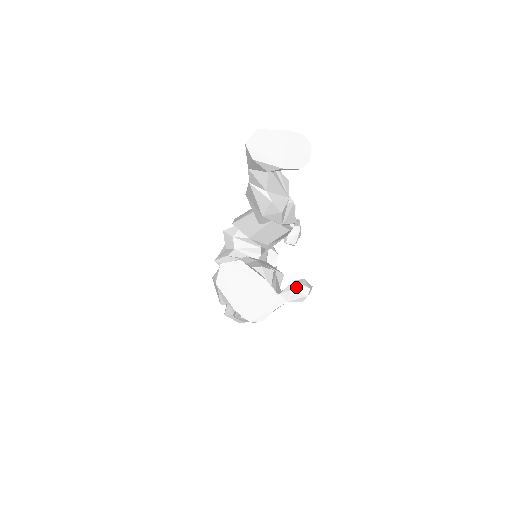
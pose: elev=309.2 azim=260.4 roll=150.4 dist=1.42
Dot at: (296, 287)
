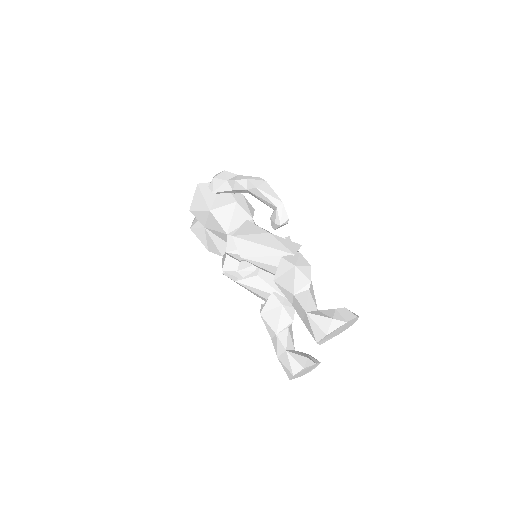
Dot at: occluded
